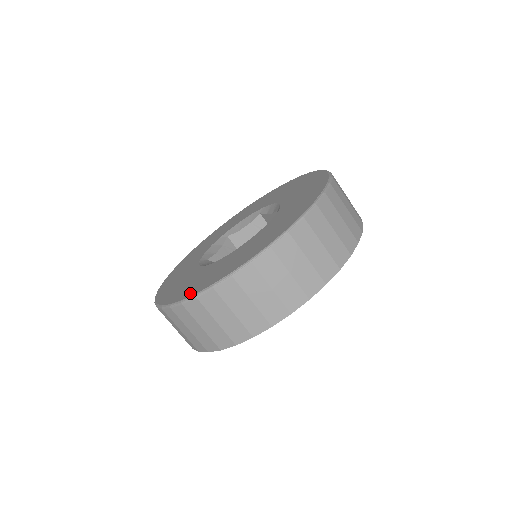
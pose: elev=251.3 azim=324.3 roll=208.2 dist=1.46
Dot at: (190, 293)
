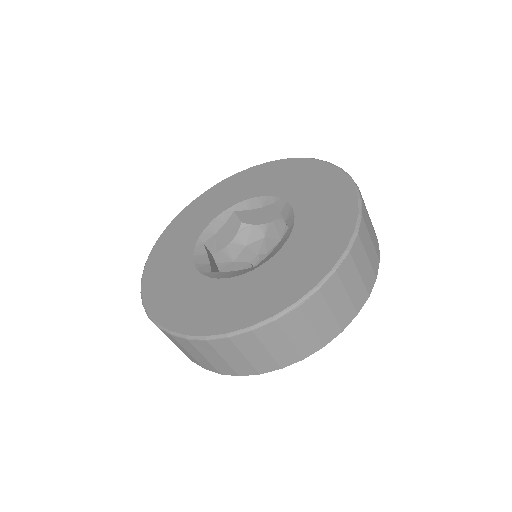
Dot at: (279, 305)
